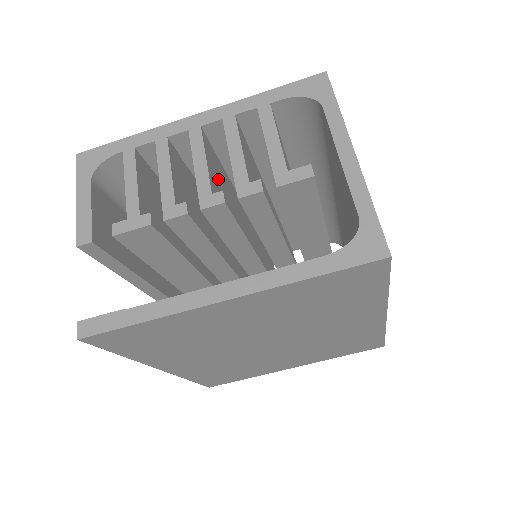
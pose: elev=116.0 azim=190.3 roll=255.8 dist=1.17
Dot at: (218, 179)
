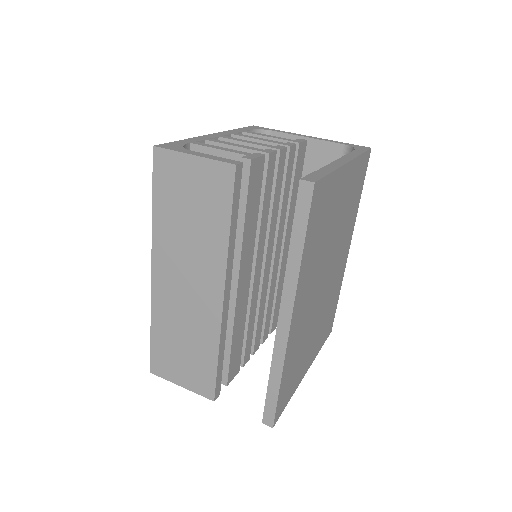
Dot at: occluded
